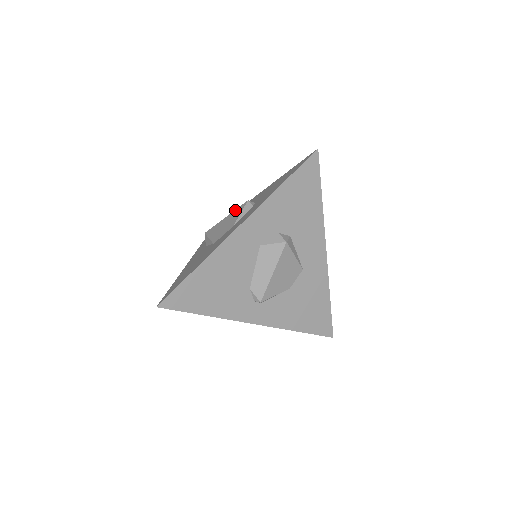
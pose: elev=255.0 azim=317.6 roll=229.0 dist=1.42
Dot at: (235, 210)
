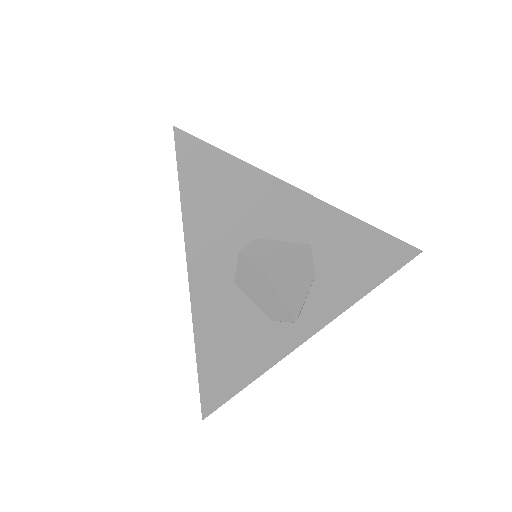
Dot at: occluded
